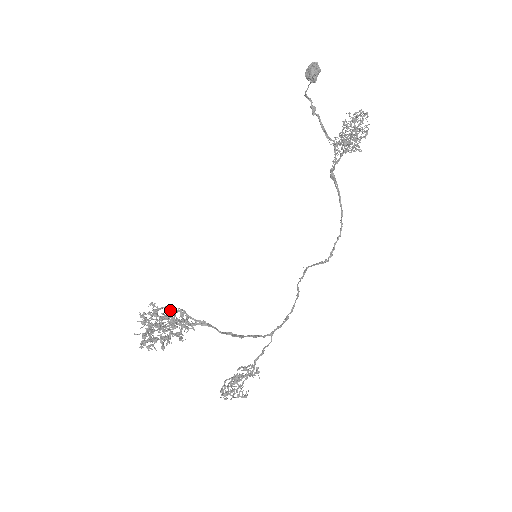
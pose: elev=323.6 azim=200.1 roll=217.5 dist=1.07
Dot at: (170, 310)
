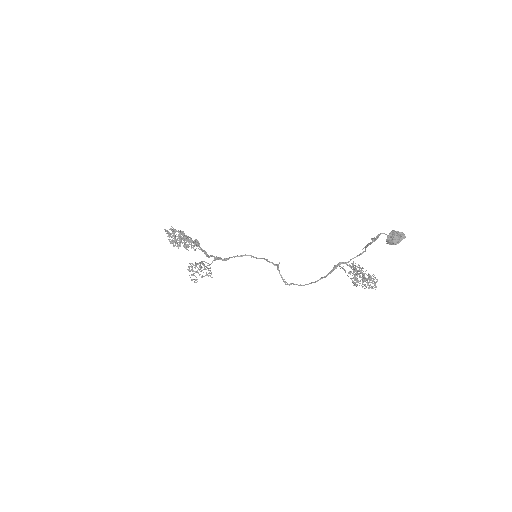
Dot at: occluded
